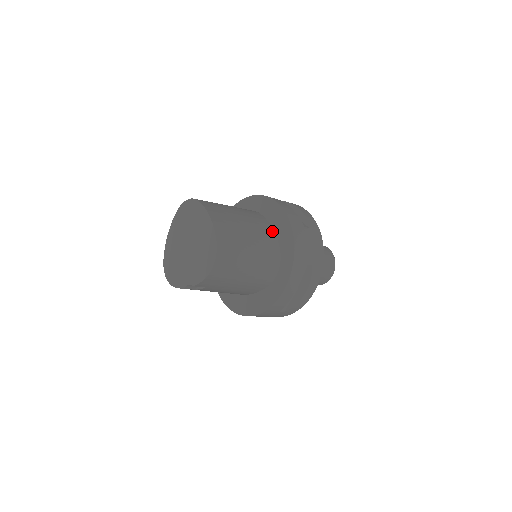
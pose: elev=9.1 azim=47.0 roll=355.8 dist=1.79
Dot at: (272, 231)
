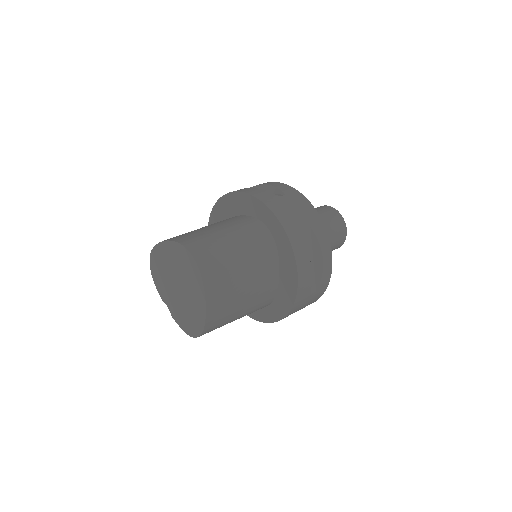
Dot at: (276, 284)
